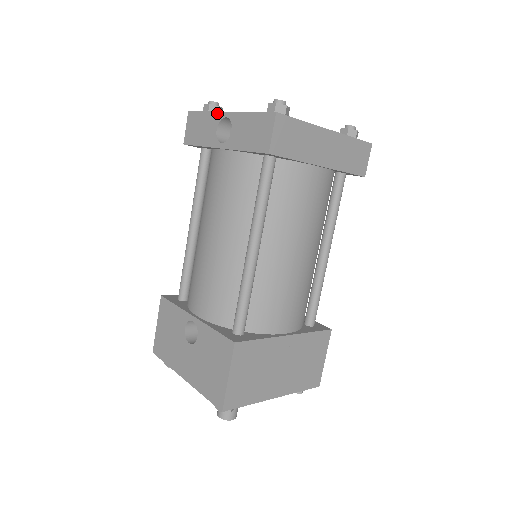
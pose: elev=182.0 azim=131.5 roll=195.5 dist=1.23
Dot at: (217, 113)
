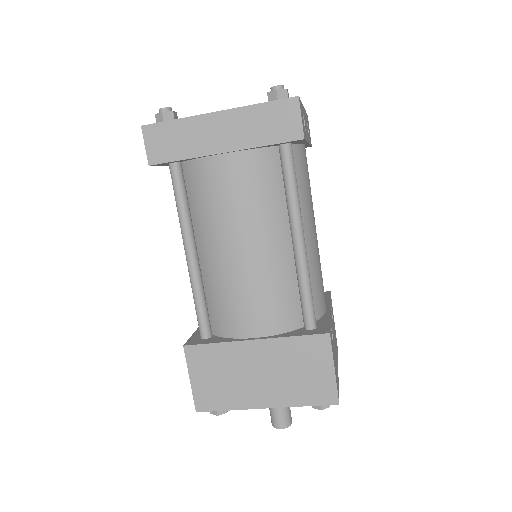
Dot at: occluded
